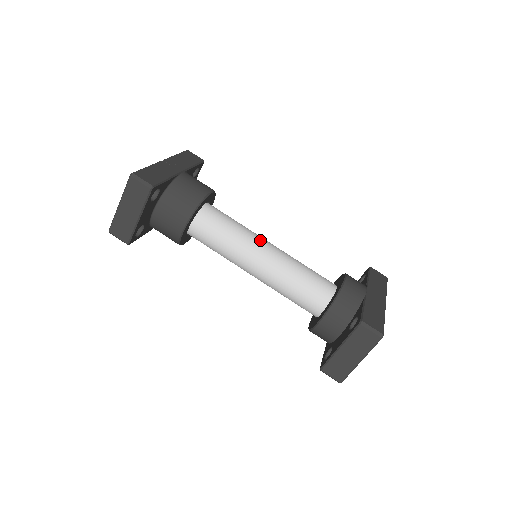
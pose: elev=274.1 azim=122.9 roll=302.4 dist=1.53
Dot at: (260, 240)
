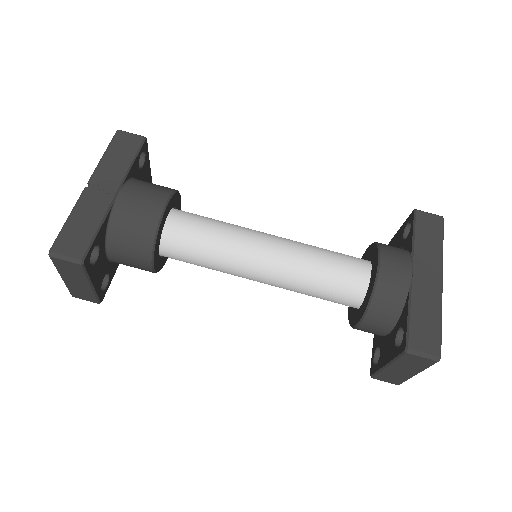
Dot at: (252, 244)
